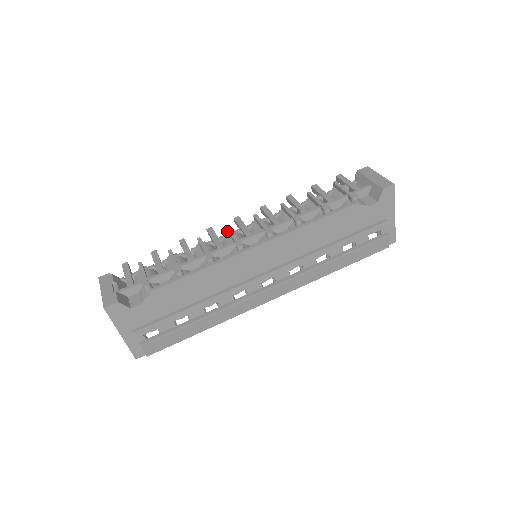
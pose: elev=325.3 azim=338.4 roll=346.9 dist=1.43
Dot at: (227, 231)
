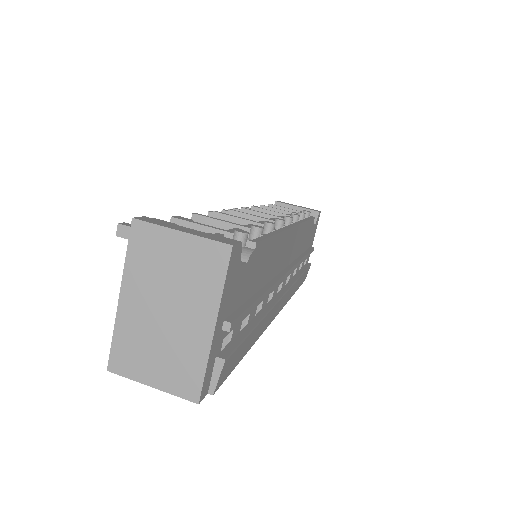
Dot at: (233, 214)
